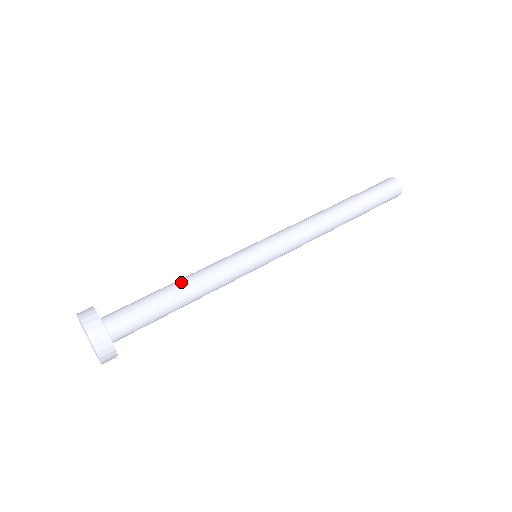
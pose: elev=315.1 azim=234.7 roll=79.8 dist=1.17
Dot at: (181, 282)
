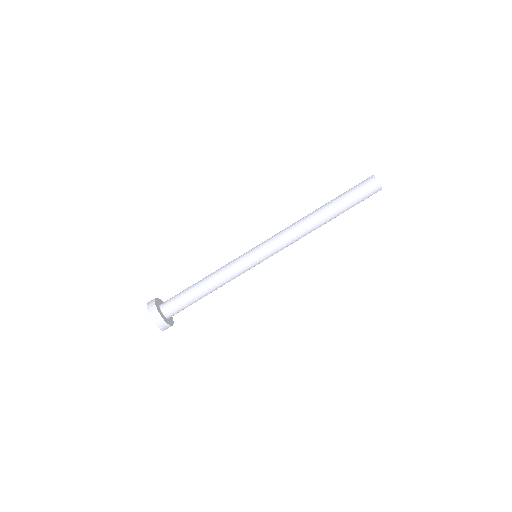
Dot at: (207, 286)
